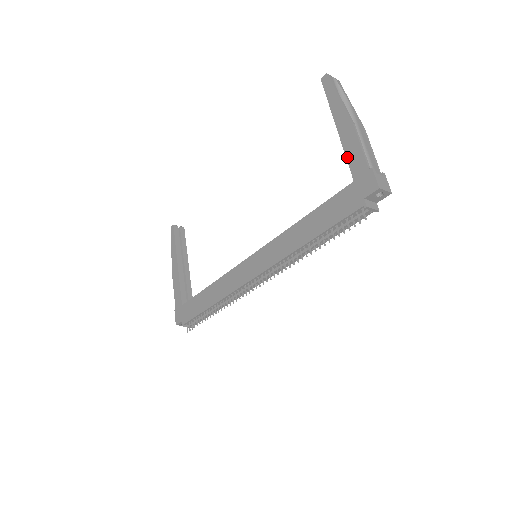
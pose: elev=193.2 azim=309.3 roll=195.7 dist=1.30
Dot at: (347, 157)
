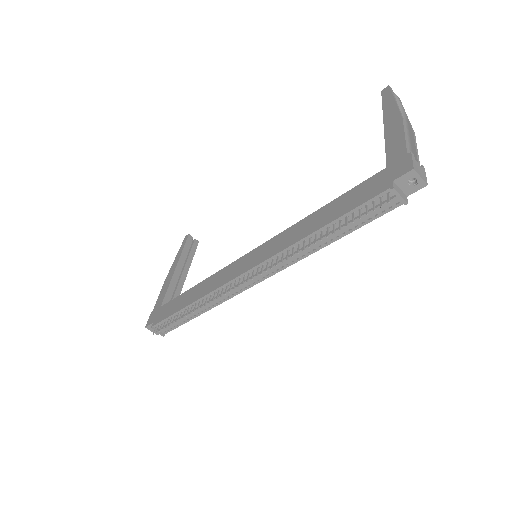
Dot at: (386, 147)
